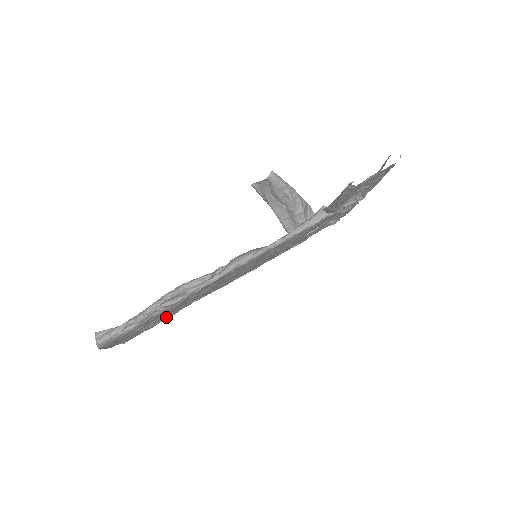
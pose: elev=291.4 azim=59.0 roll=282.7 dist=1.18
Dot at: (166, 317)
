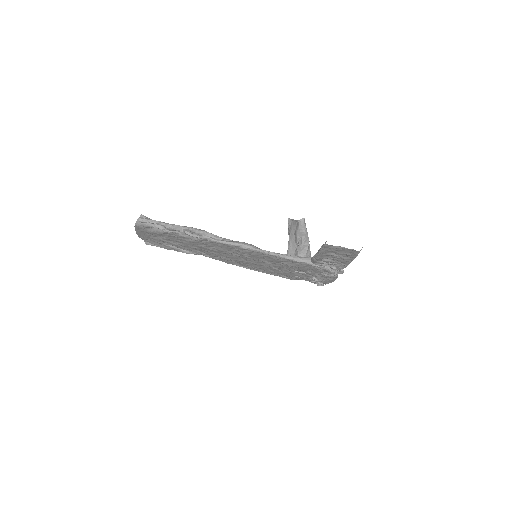
Dot at: (181, 248)
